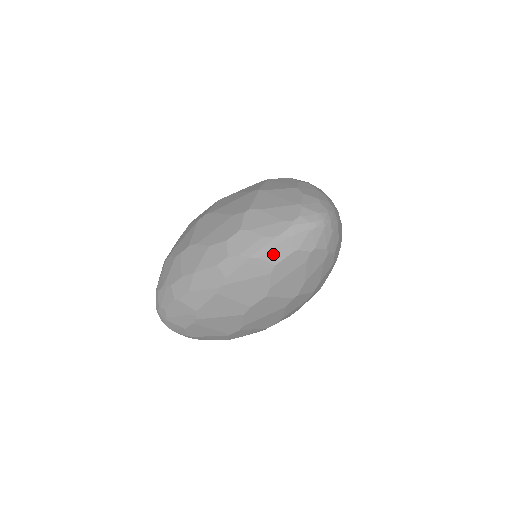
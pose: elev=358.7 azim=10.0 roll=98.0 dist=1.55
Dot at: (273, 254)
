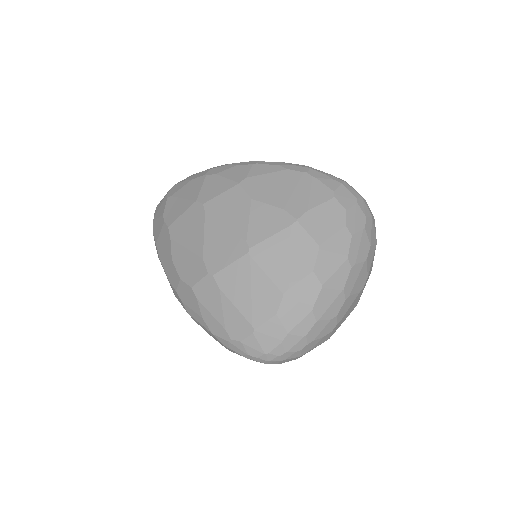
Dot at: occluded
